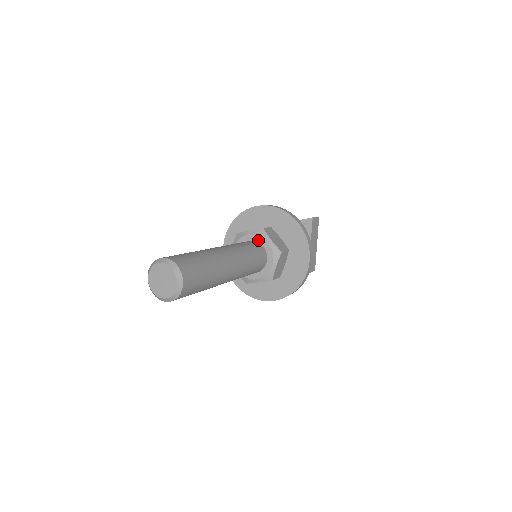
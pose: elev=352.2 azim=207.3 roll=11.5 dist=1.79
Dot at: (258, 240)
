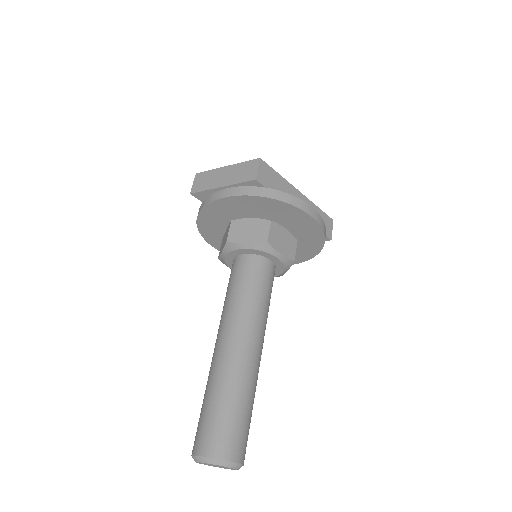
Dot at: (278, 266)
